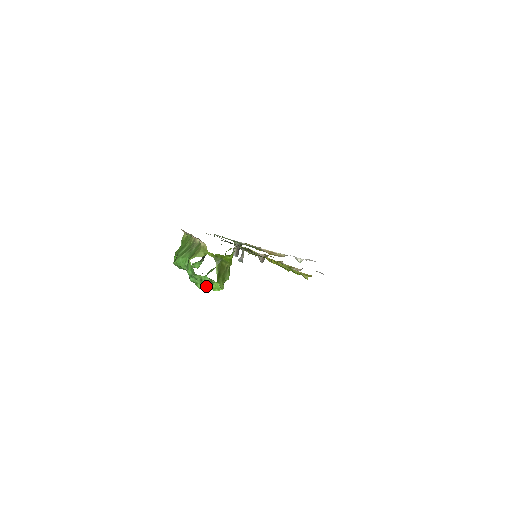
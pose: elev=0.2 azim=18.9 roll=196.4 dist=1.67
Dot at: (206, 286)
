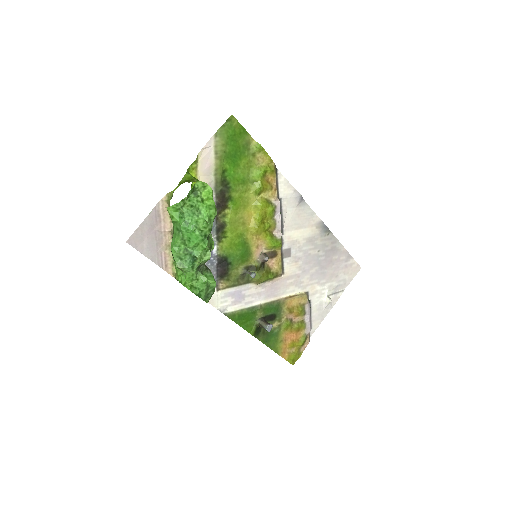
Dot at: (203, 212)
